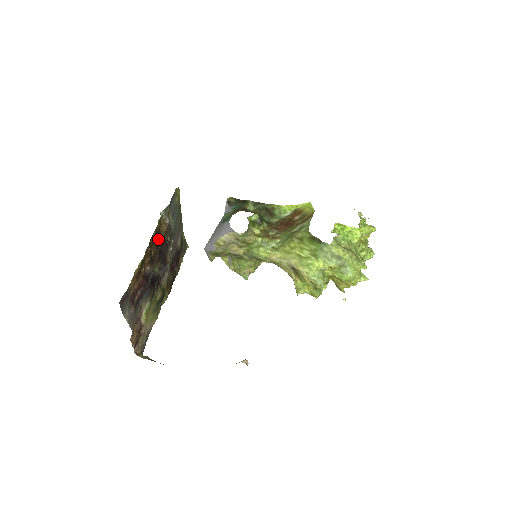
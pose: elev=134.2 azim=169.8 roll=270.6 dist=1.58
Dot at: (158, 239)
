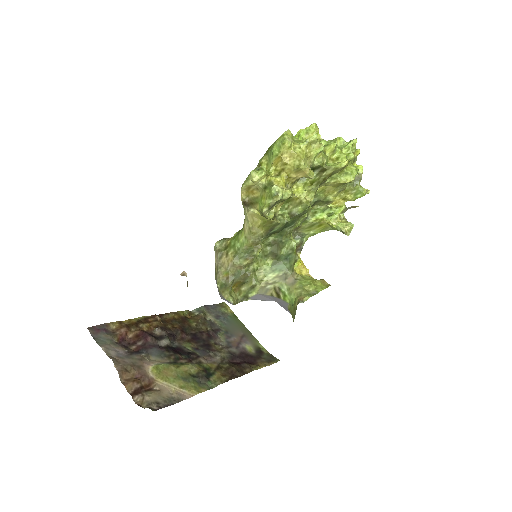
Dot at: (183, 322)
